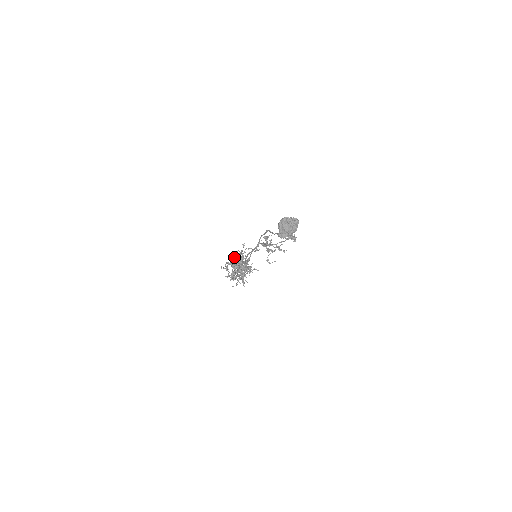
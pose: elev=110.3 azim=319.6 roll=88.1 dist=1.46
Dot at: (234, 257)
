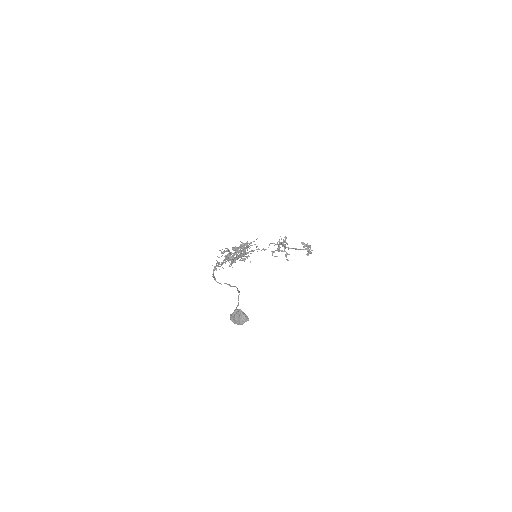
Dot at: (238, 247)
